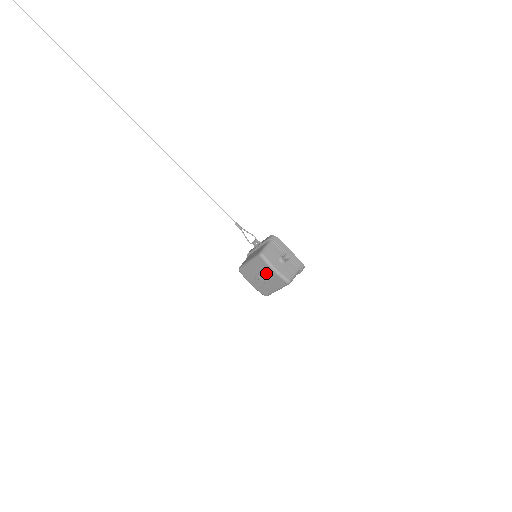
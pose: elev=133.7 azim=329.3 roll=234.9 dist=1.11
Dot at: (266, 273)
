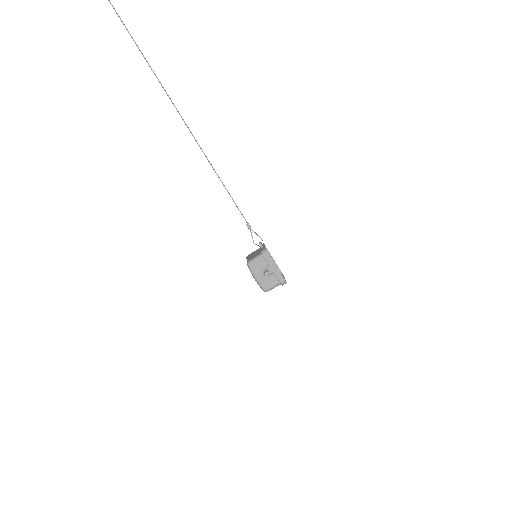
Dot at: occluded
